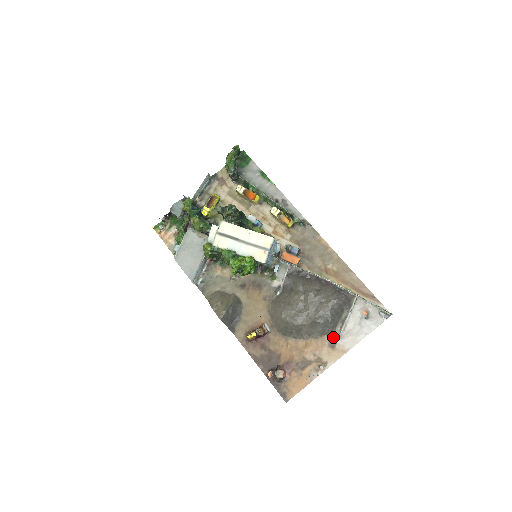
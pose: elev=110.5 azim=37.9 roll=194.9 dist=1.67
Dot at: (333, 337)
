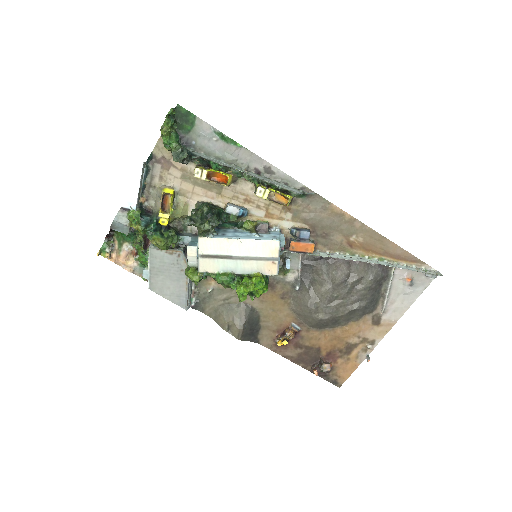
Dot at: (375, 314)
